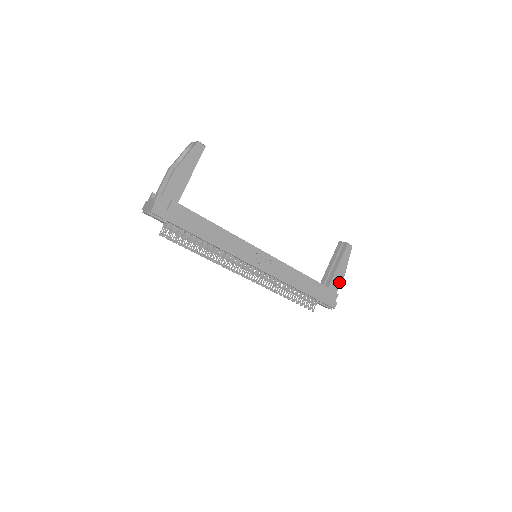
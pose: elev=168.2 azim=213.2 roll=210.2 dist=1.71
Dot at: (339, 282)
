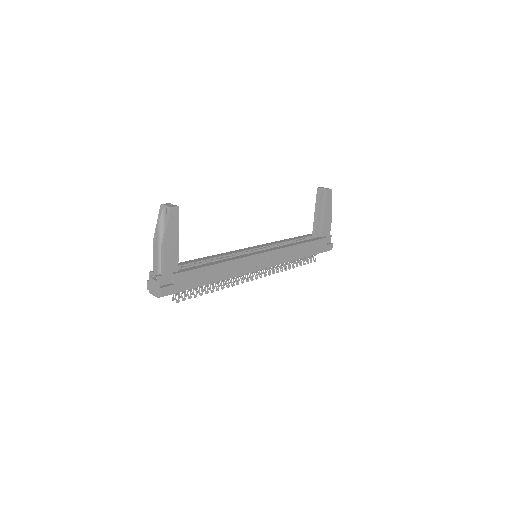
Dot at: (329, 226)
